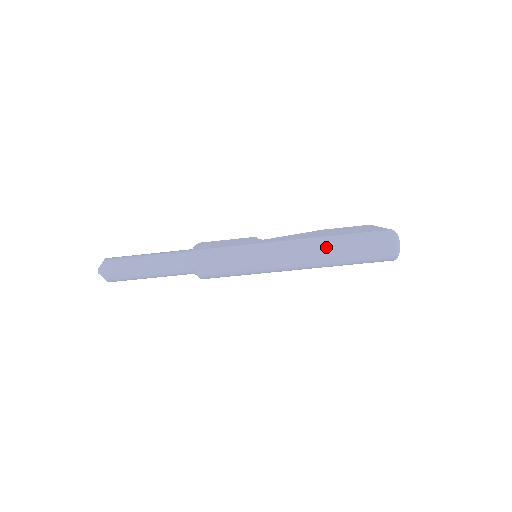
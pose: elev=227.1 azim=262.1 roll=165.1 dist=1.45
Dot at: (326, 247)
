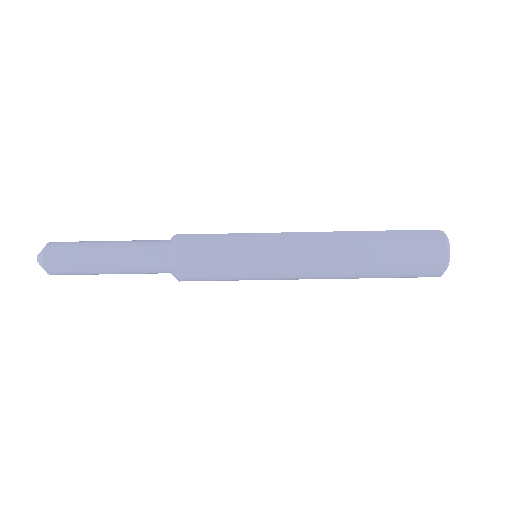
Dot at: (353, 242)
